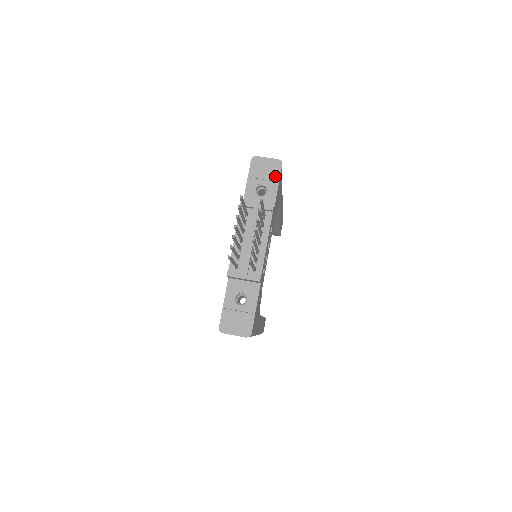
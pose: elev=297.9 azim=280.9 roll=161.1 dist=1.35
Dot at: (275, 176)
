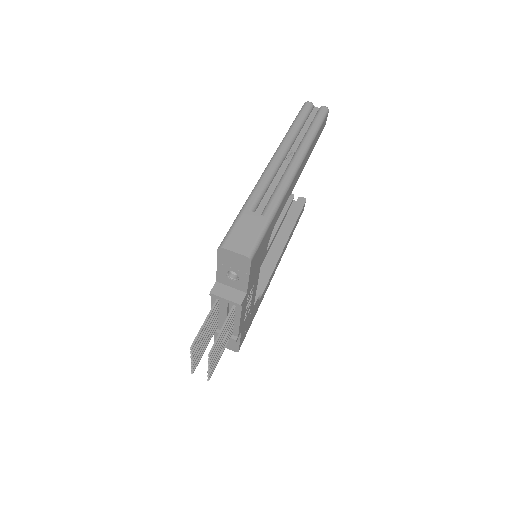
Dot at: (245, 269)
